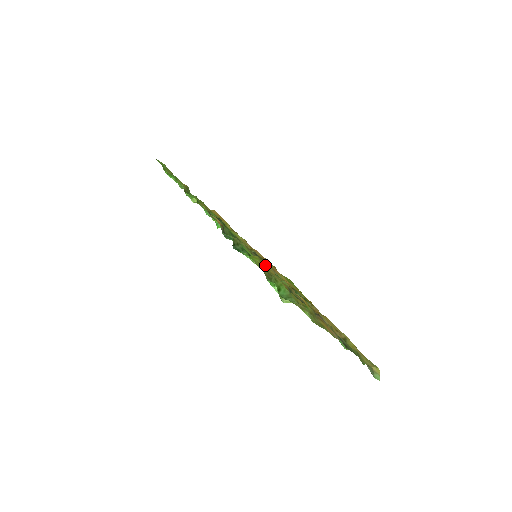
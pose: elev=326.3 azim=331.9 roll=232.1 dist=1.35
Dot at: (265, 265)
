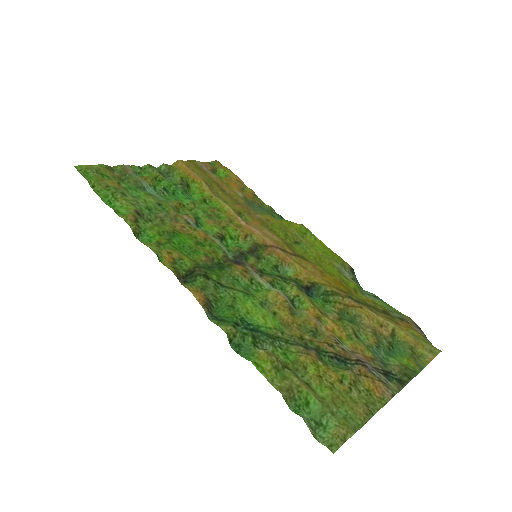
Dot at: (273, 297)
